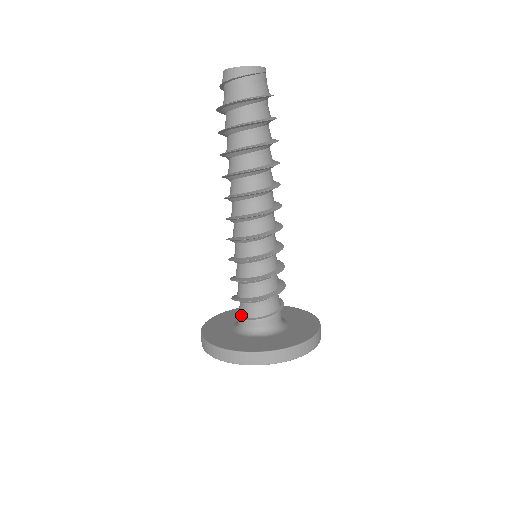
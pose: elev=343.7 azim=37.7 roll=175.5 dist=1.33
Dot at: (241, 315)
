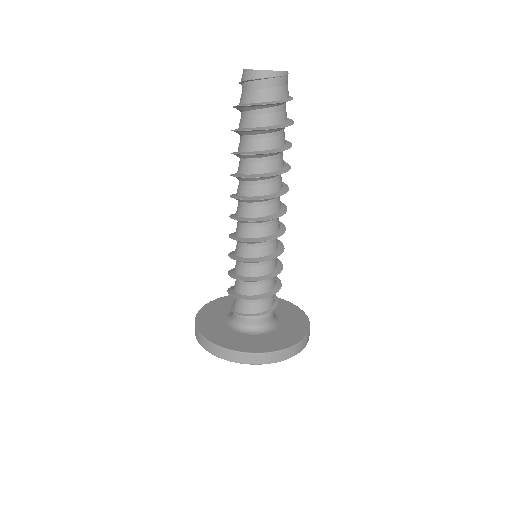
Dot at: (233, 305)
